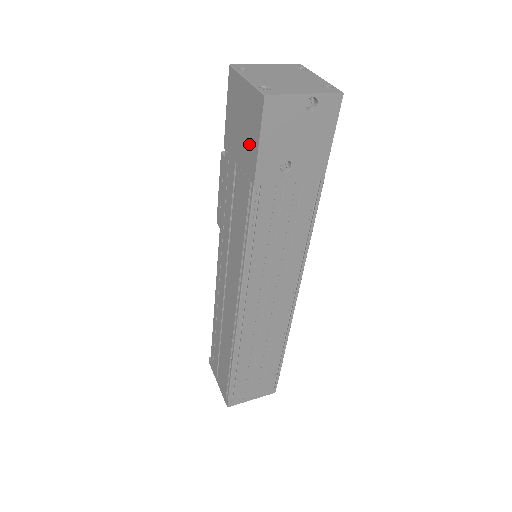
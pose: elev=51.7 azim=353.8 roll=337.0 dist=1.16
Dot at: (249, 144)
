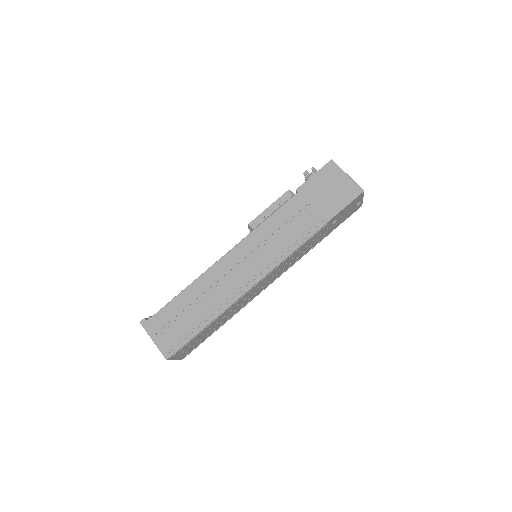
Dot at: (334, 202)
